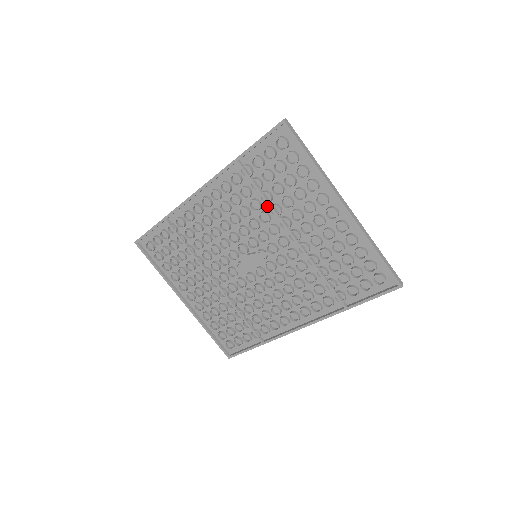
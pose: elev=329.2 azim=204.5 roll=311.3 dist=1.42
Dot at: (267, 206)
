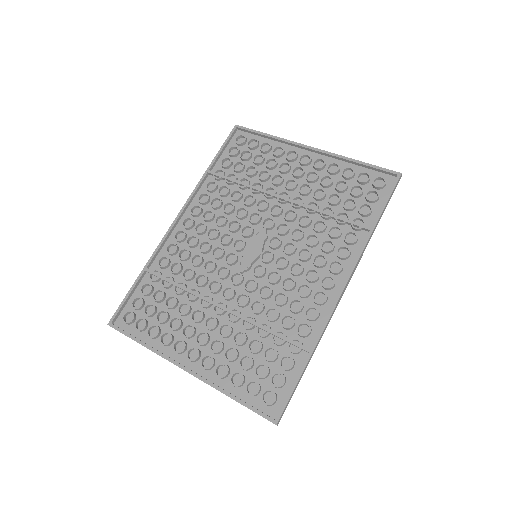
Dot at: (248, 192)
